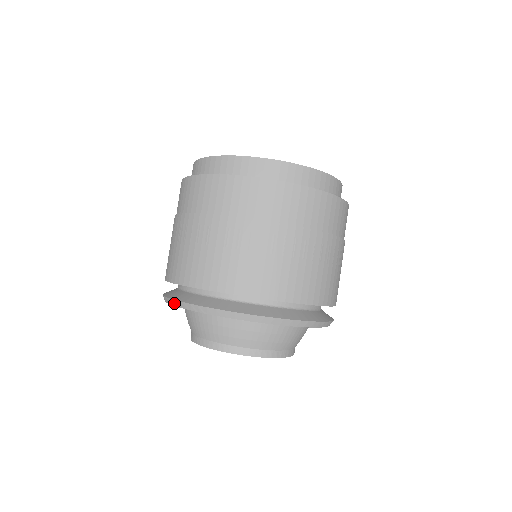
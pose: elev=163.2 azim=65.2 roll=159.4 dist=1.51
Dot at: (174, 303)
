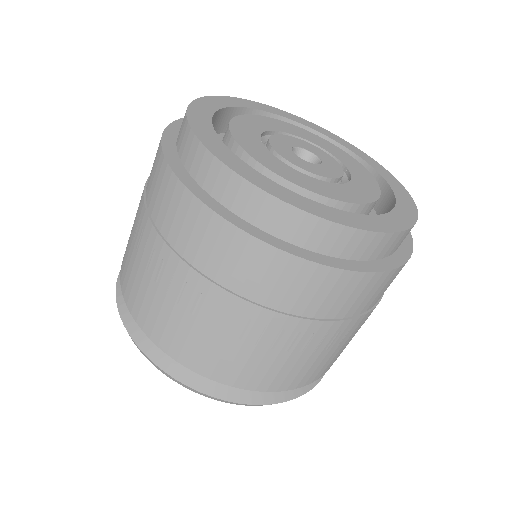
Dot at: occluded
